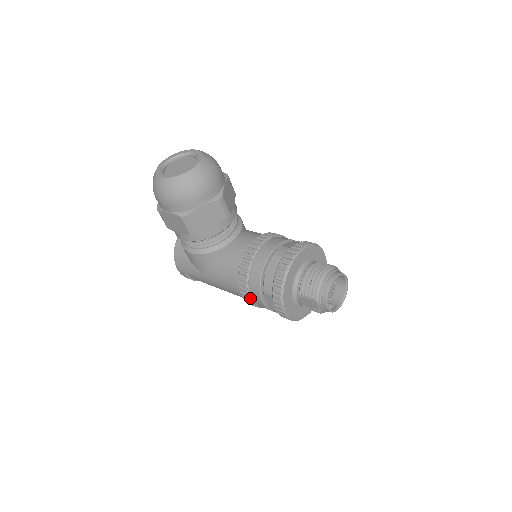
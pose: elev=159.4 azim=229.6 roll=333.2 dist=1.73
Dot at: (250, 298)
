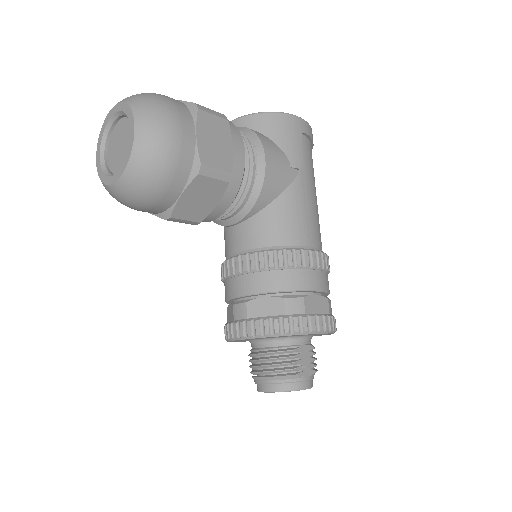
Dot at: occluded
